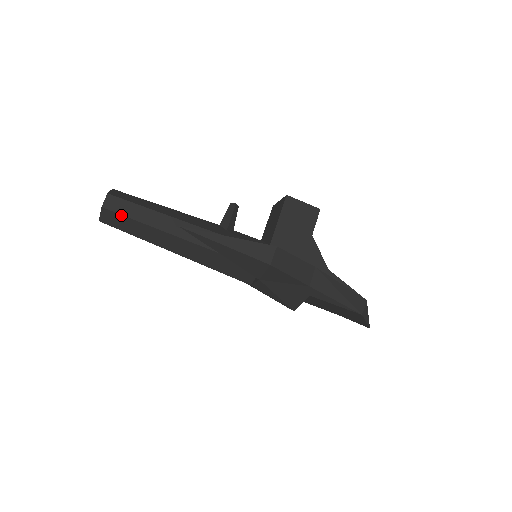
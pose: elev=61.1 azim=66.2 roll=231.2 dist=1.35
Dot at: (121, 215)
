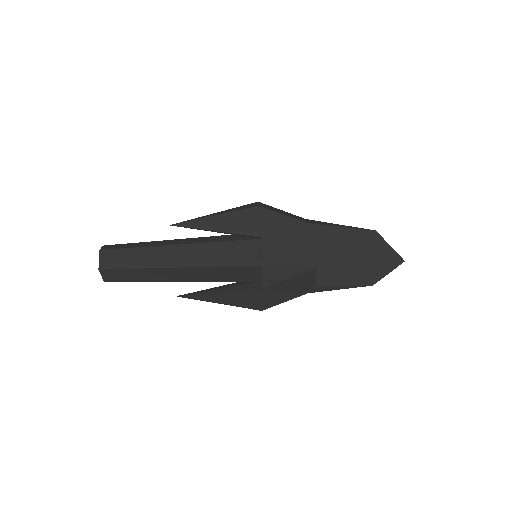
Dot at: (118, 249)
